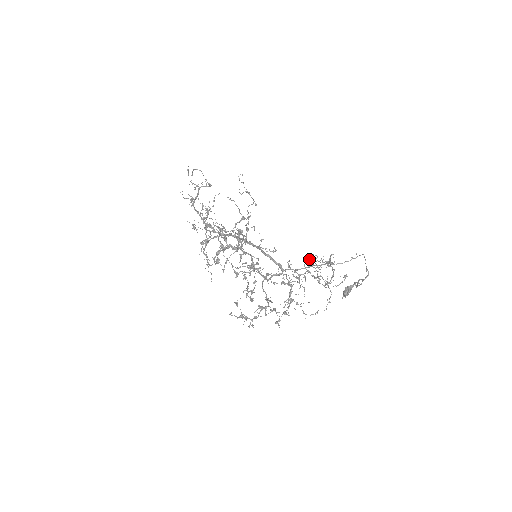
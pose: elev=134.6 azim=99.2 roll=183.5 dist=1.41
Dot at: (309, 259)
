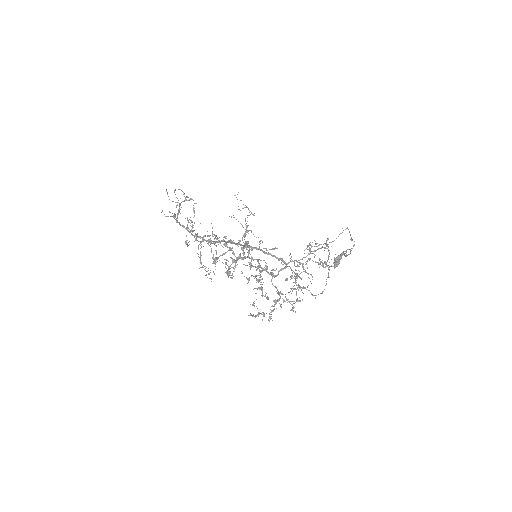
Dot at: (307, 247)
